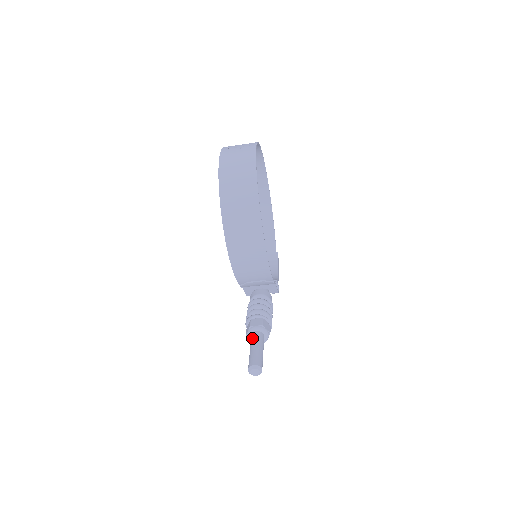
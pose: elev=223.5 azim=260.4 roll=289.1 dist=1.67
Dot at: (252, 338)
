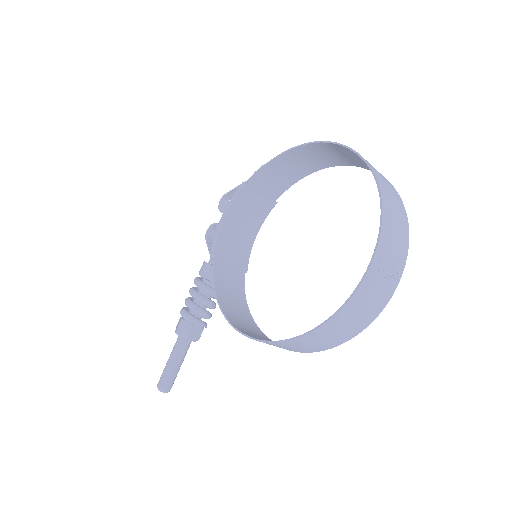
Dot at: (181, 348)
